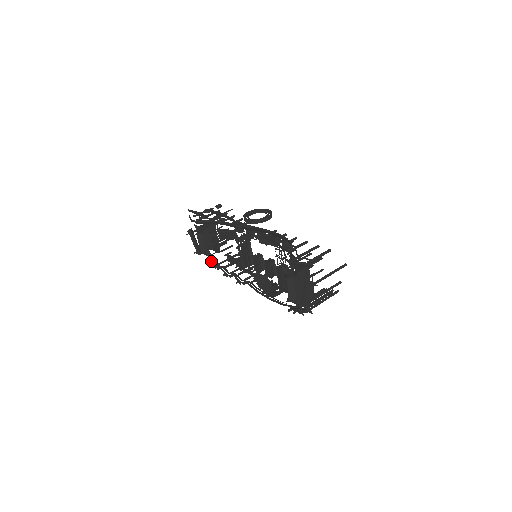
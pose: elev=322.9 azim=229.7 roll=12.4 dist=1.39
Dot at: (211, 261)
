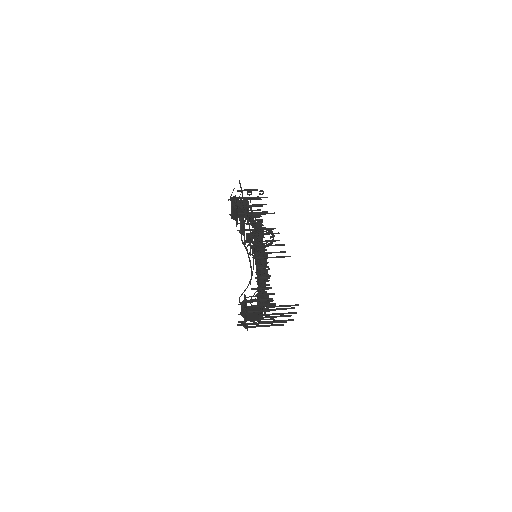
Dot at: (240, 226)
